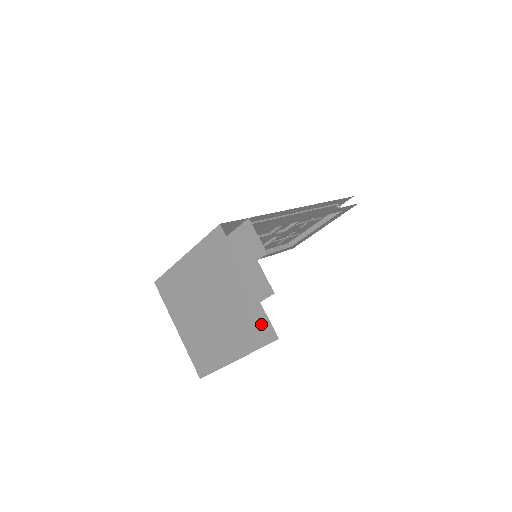
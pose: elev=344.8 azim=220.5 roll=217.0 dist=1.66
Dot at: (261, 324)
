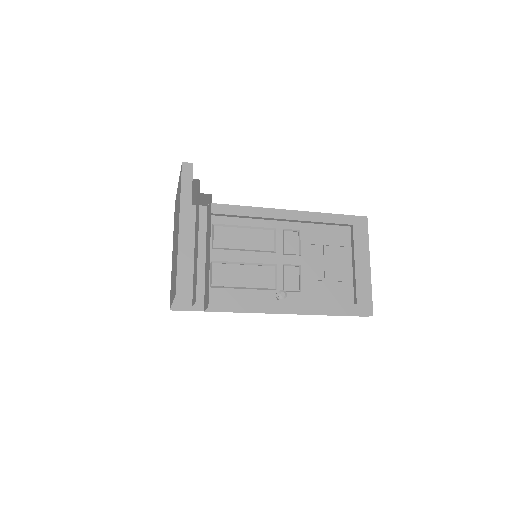
Dot at: occluded
